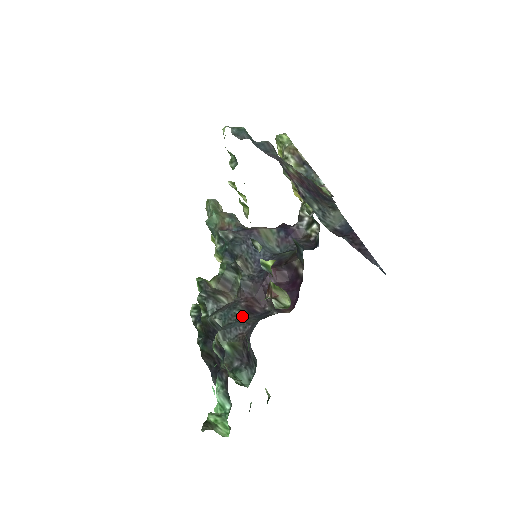
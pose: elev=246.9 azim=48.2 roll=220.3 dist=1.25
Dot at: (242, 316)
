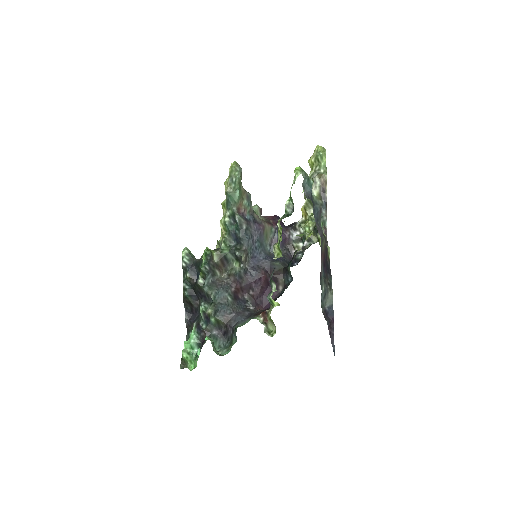
Dot at: (230, 300)
